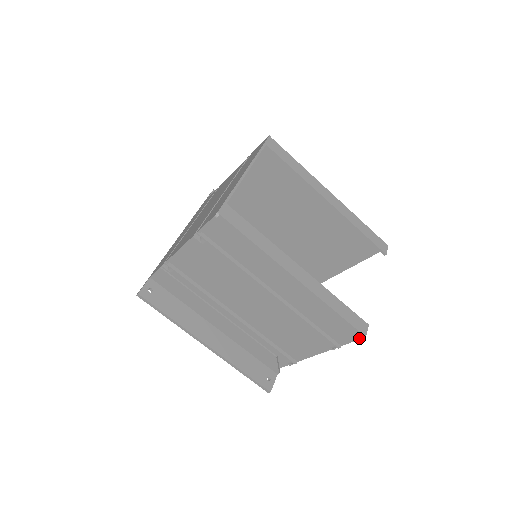
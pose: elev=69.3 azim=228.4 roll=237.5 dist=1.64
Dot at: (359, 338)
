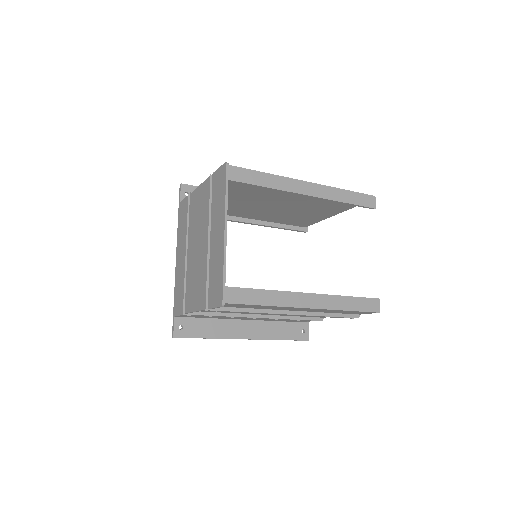
Dot at: occluded
